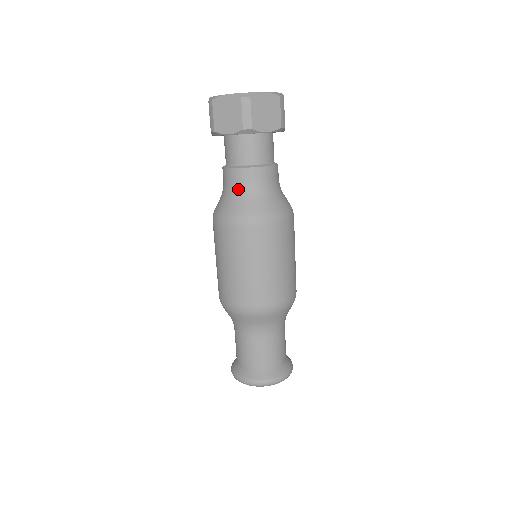
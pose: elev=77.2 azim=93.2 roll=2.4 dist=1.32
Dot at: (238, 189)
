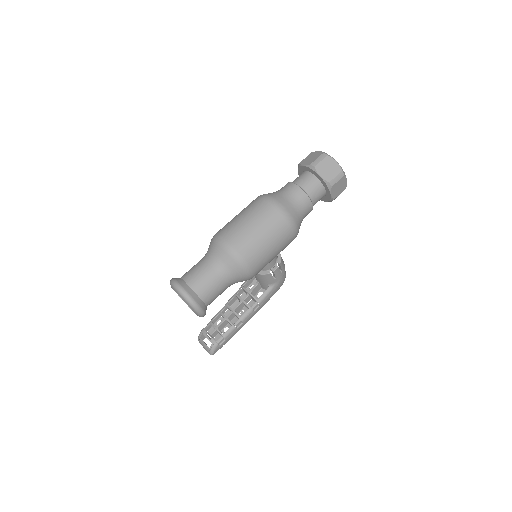
Dot at: (282, 190)
